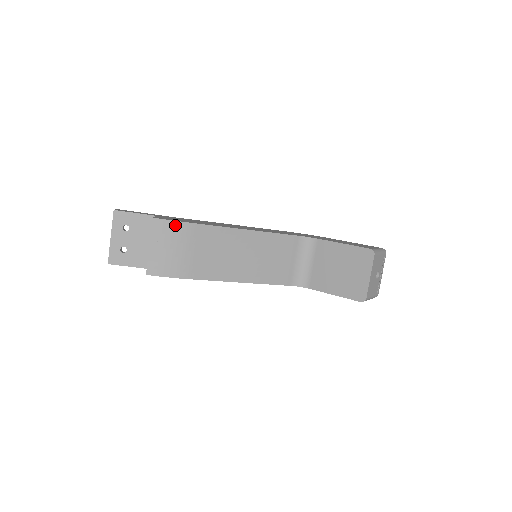
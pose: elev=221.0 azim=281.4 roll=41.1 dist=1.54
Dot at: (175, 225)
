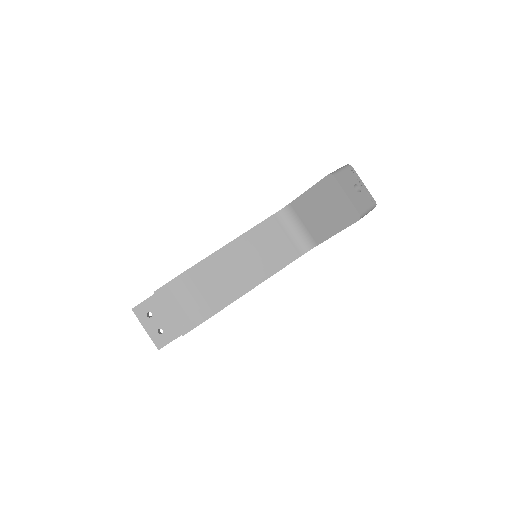
Dot at: (172, 284)
